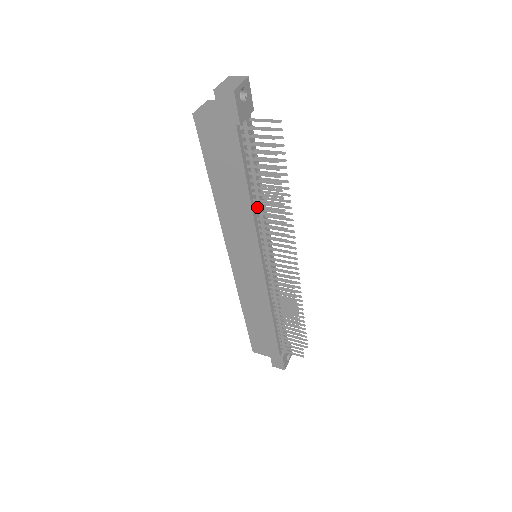
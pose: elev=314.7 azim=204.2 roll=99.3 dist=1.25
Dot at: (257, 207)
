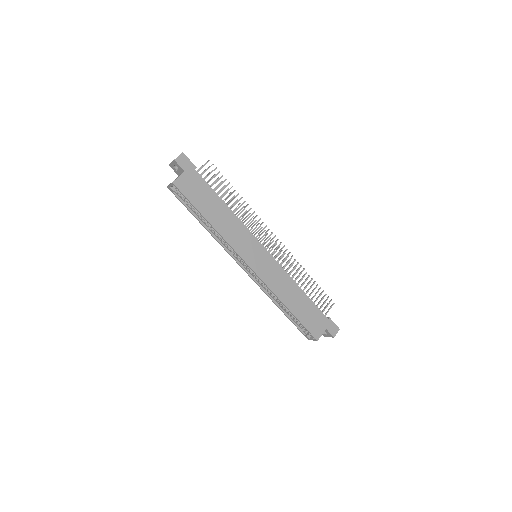
Dot at: occluded
